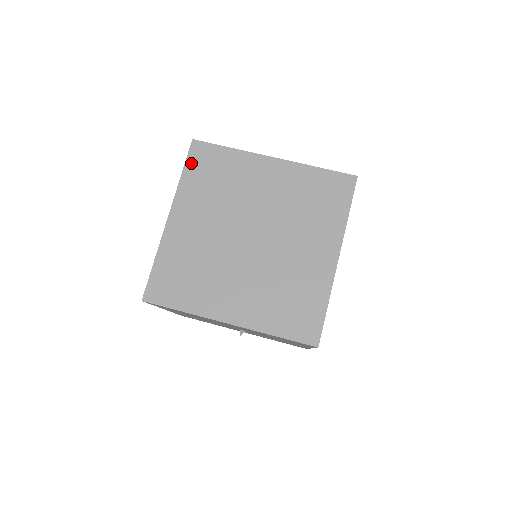
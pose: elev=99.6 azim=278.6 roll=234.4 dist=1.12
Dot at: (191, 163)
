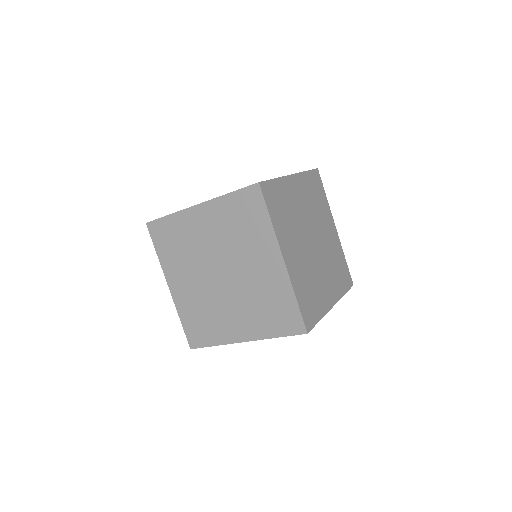
Dot at: (156, 241)
